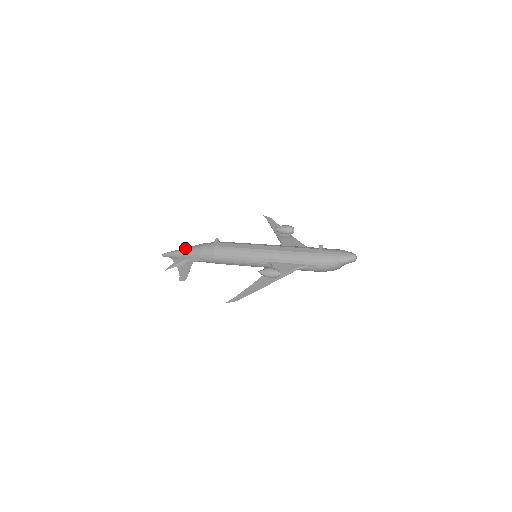
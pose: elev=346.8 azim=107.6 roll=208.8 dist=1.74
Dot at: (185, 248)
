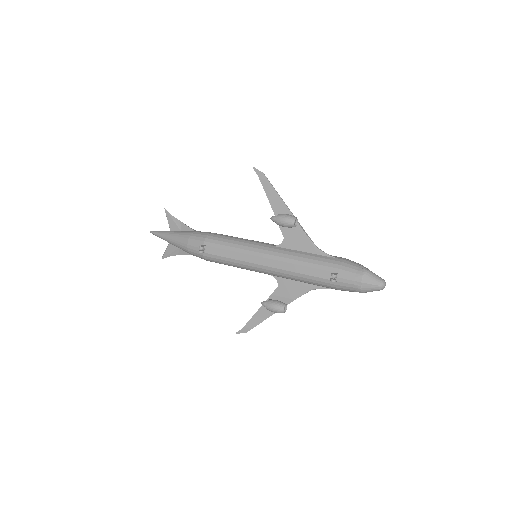
Dot at: (170, 238)
